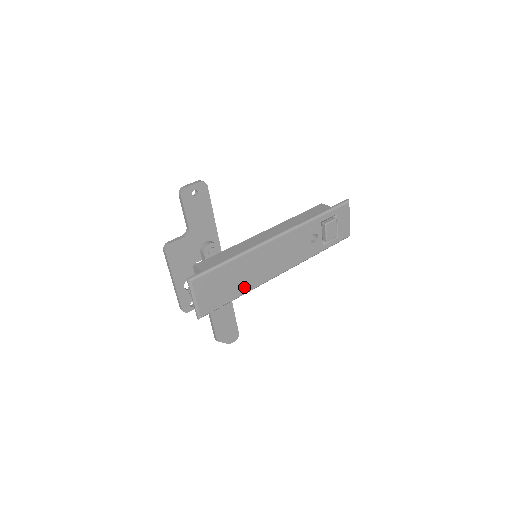
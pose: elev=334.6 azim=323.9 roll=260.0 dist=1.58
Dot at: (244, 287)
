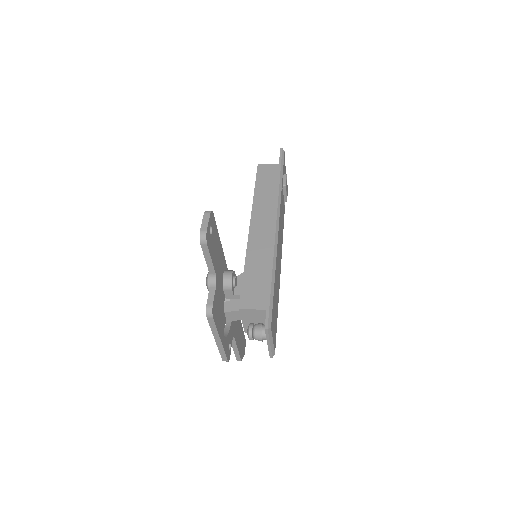
Dot at: (278, 294)
